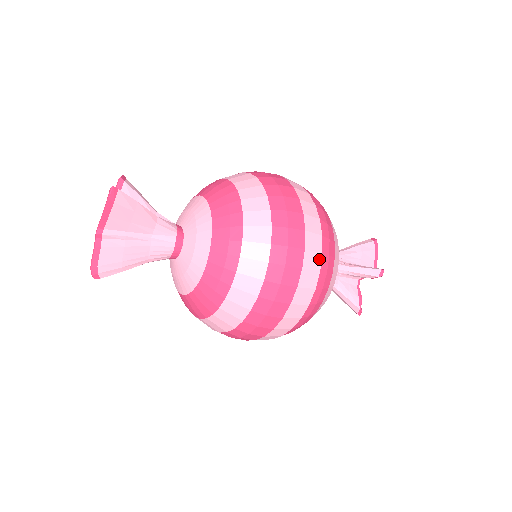
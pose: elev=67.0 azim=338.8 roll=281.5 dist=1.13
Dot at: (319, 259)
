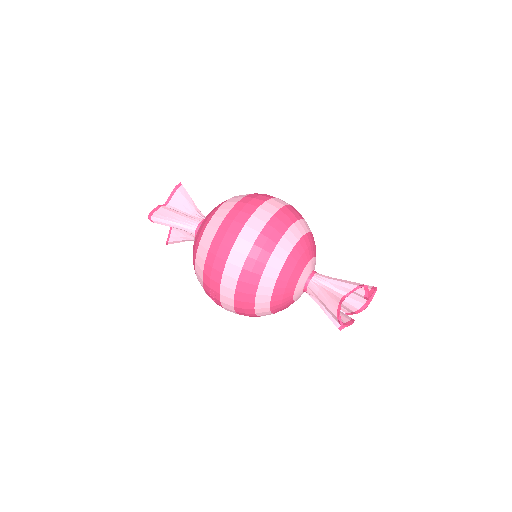
Dot at: (275, 210)
